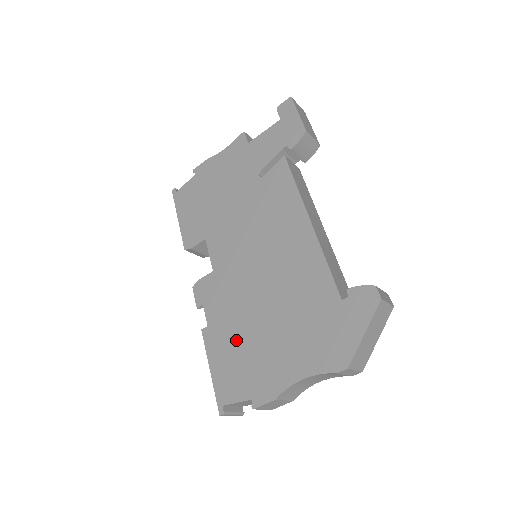
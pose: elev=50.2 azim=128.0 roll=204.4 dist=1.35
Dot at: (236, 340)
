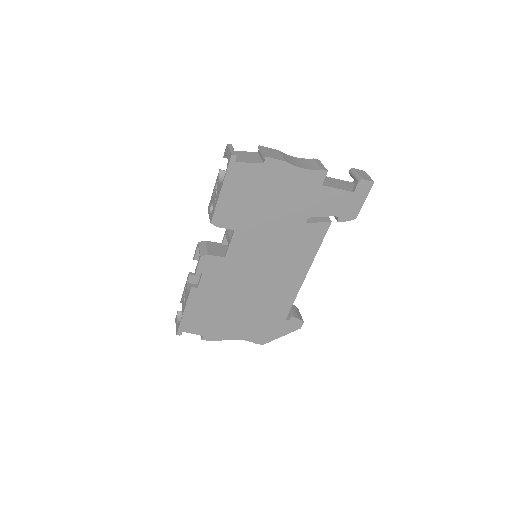
Dot at: (214, 306)
